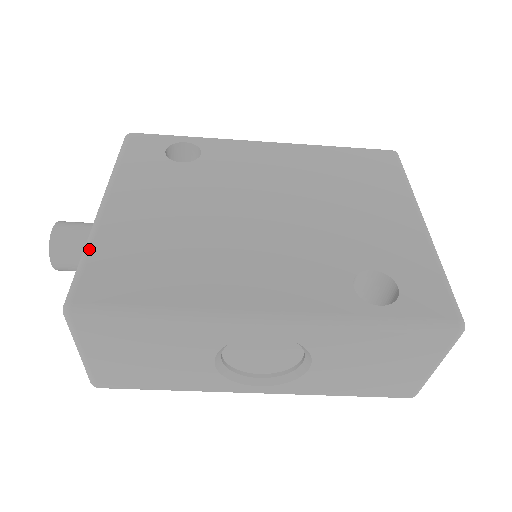
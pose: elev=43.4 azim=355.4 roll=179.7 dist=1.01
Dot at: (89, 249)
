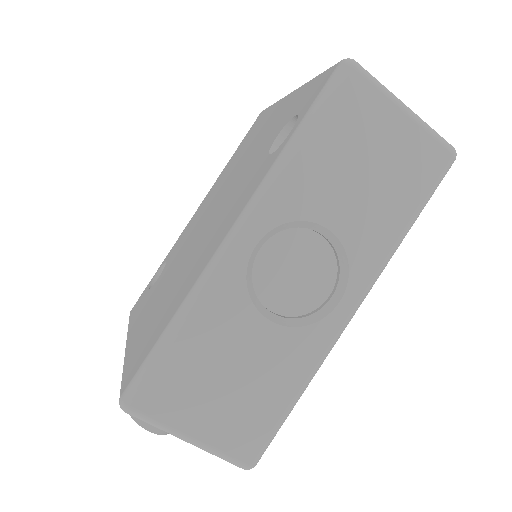
Dot at: (123, 368)
